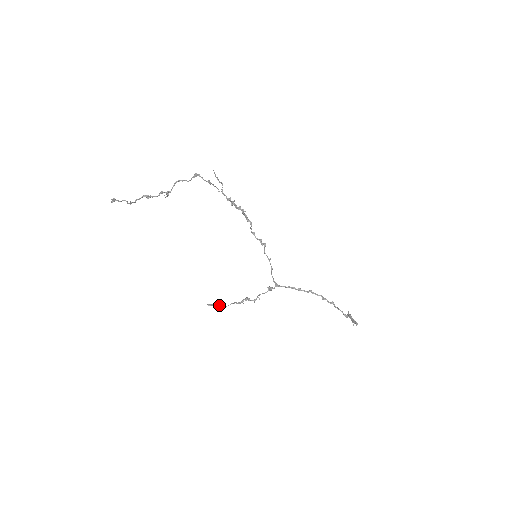
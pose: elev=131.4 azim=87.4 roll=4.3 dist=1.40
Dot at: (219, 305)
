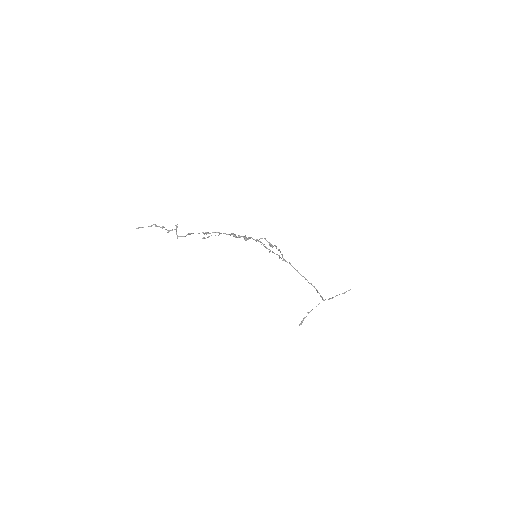
Dot at: (246, 239)
